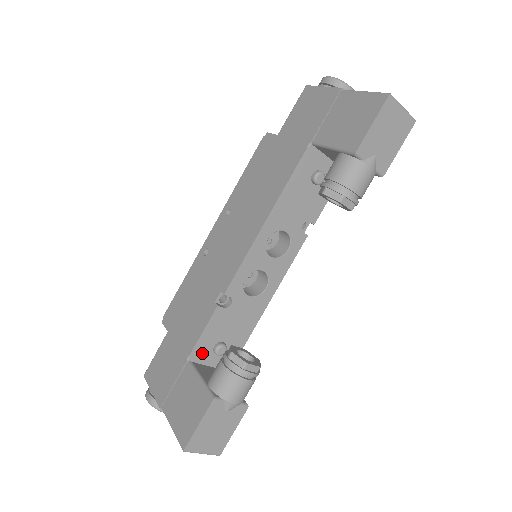
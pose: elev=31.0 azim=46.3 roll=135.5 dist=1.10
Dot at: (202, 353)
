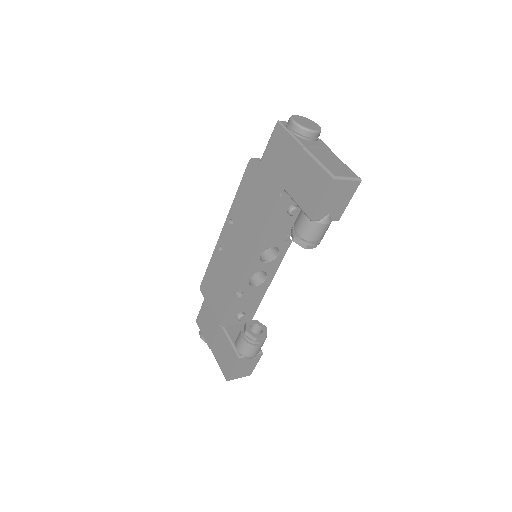
Dot at: (229, 321)
